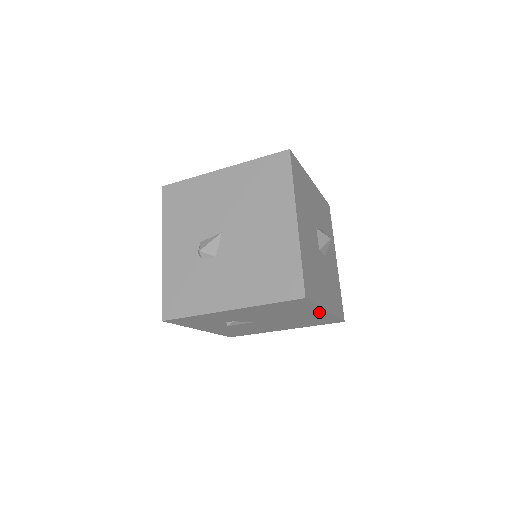
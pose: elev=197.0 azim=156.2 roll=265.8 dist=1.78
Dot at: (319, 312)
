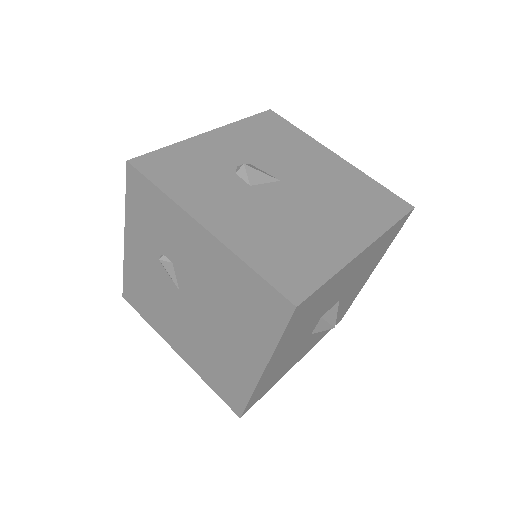
Dot at: (255, 362)
